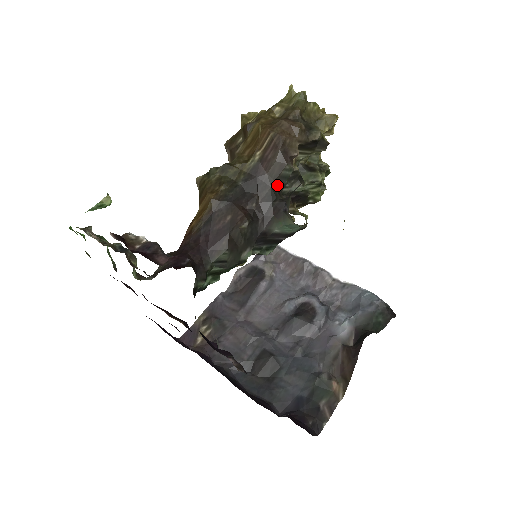
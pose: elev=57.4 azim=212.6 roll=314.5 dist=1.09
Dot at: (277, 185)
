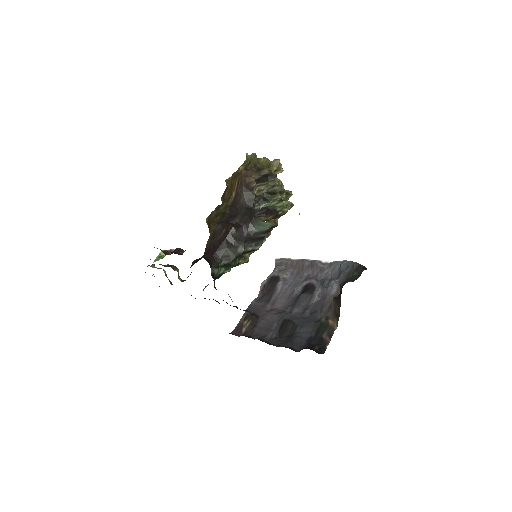
Dot at: (249, 206)
